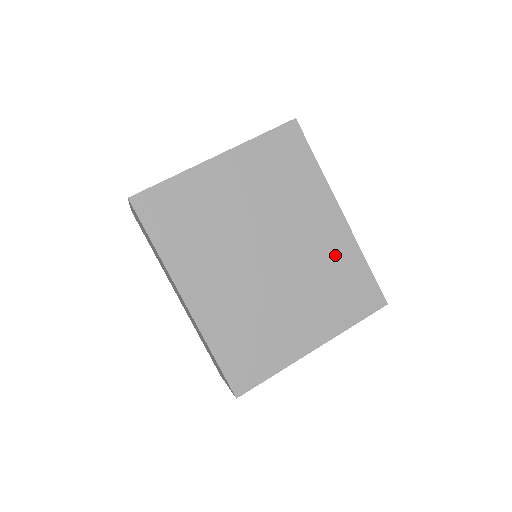
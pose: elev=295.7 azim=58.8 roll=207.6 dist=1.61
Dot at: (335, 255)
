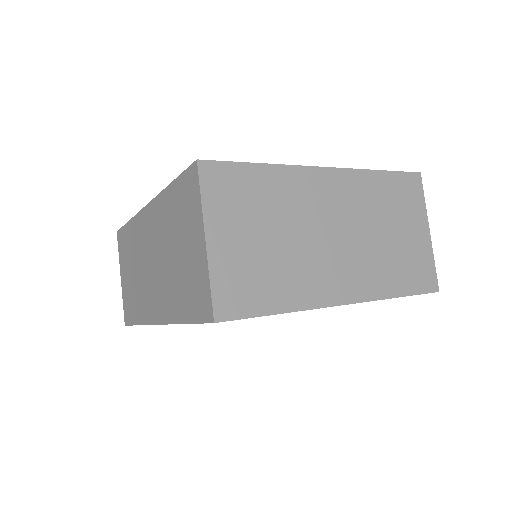
Dot at: occluded
